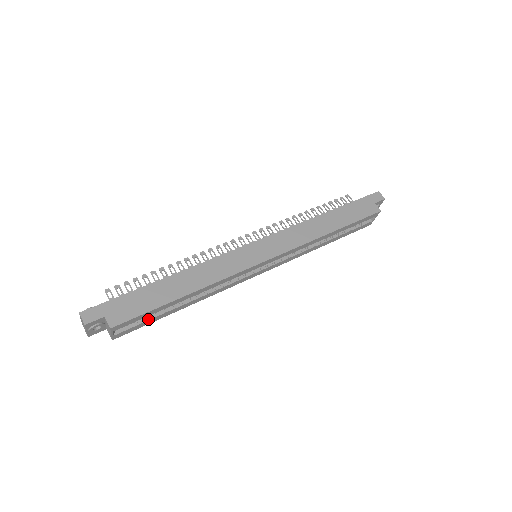
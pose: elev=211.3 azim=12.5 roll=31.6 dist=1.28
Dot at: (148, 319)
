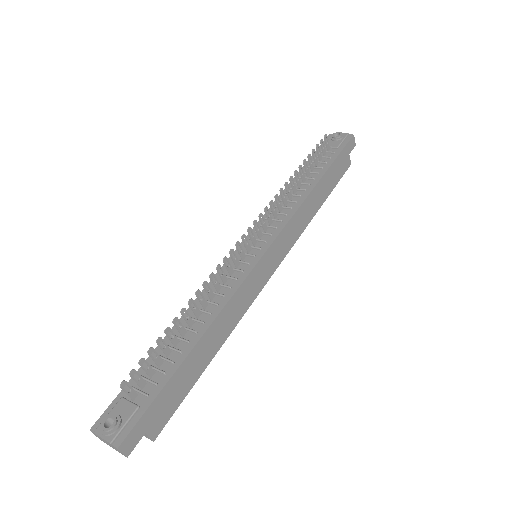
Dot at: occluded
